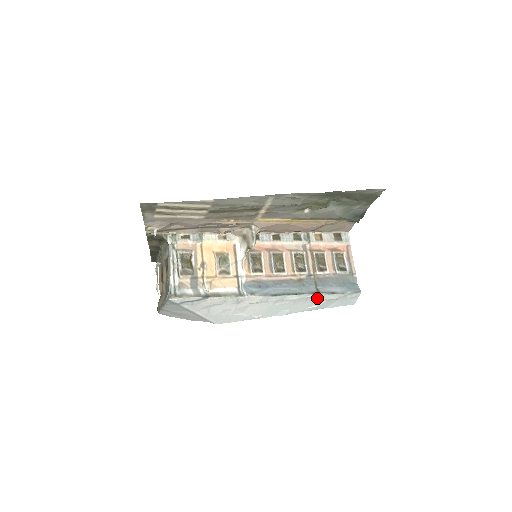
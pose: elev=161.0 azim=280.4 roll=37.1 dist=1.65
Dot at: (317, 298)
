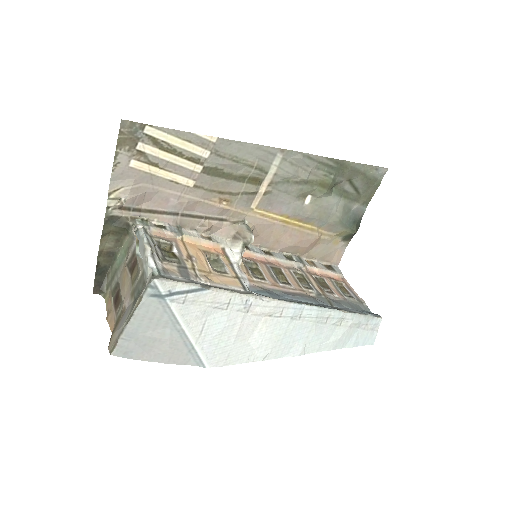
Dot at: (338, 319)
